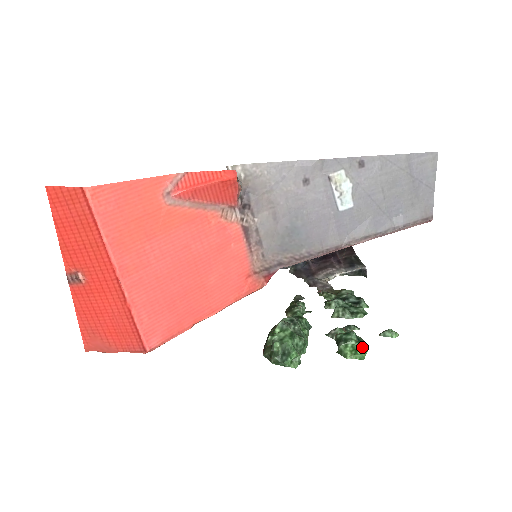
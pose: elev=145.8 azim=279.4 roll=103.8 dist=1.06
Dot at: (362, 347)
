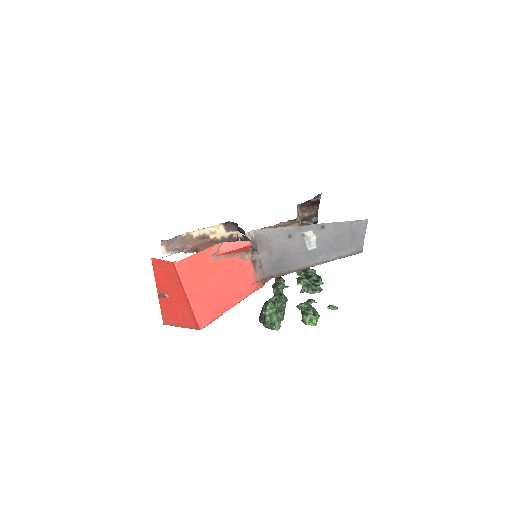
Dot at: (315, 318)
